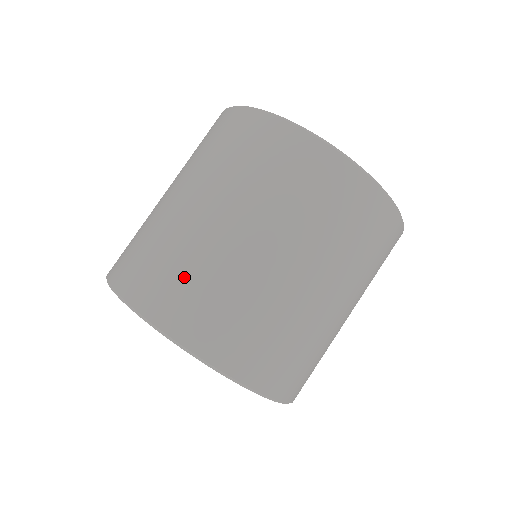
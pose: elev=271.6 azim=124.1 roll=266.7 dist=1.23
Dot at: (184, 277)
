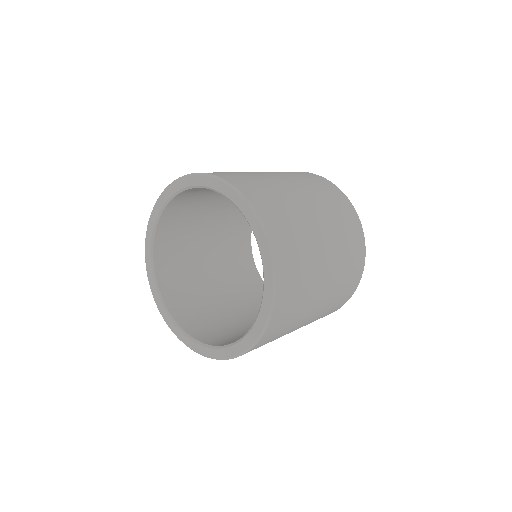
Dot at: (293, 230)
